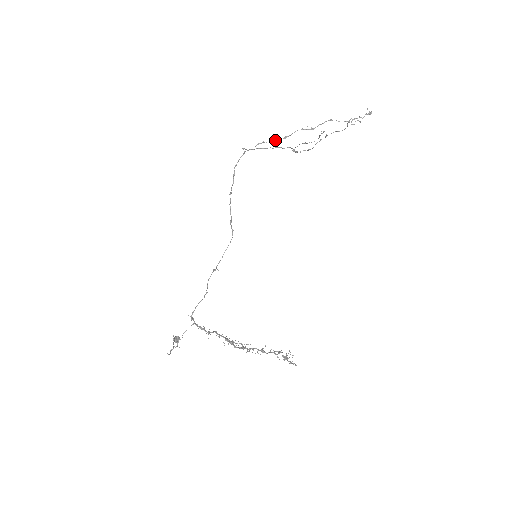
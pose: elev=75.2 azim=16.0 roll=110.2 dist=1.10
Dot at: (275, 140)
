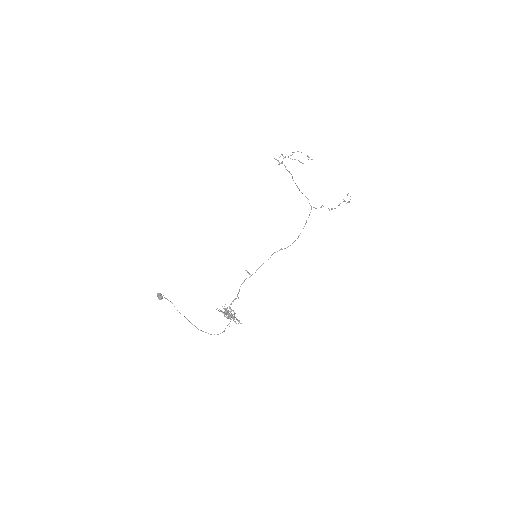
Dot at: (328, 208)
